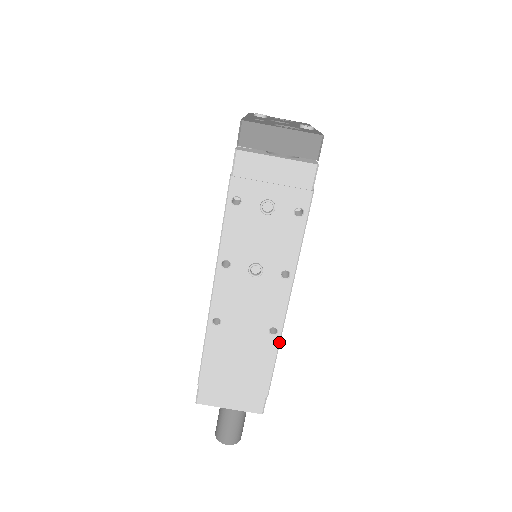
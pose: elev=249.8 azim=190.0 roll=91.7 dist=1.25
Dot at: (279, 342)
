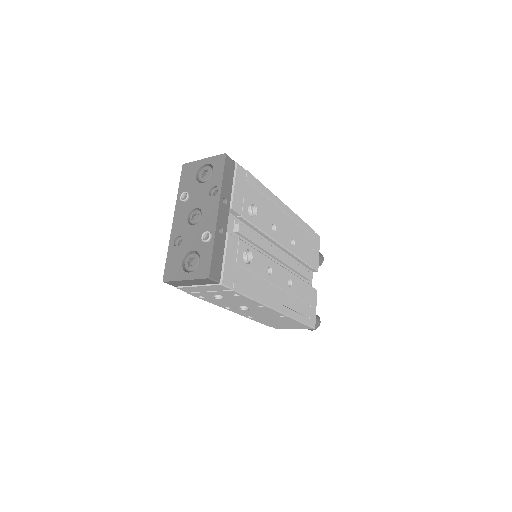
Dot at: (290, 317)
